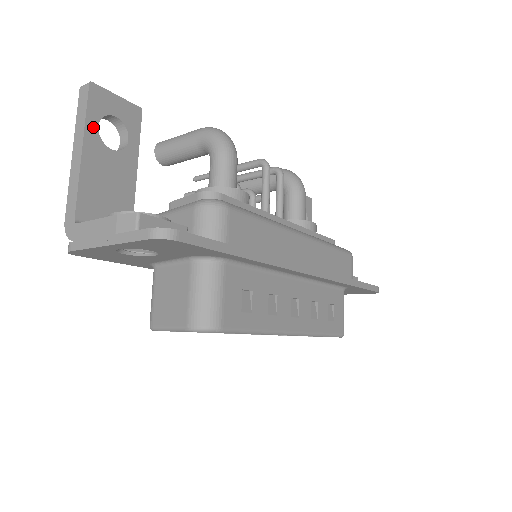
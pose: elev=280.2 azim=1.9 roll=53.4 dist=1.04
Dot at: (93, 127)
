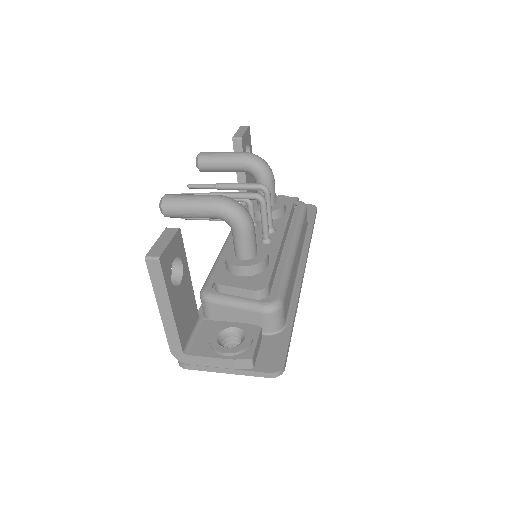
Dot at: (170, 287)
